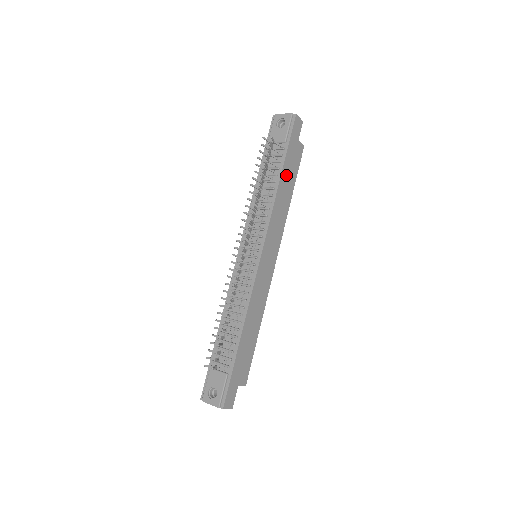
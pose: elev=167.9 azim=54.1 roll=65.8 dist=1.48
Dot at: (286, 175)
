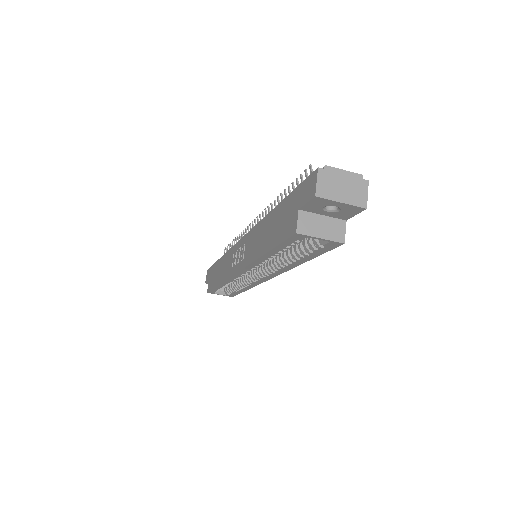
Dot at: occluded
